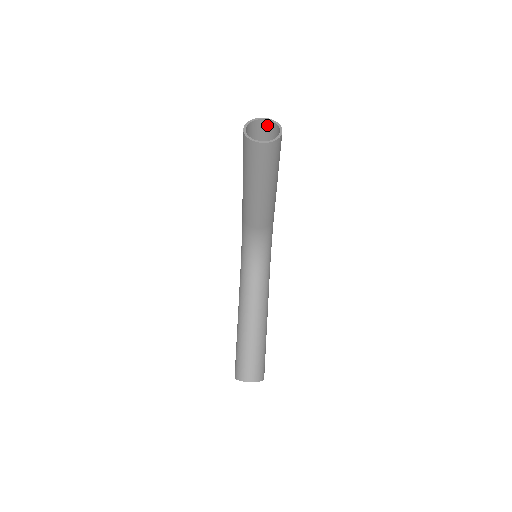
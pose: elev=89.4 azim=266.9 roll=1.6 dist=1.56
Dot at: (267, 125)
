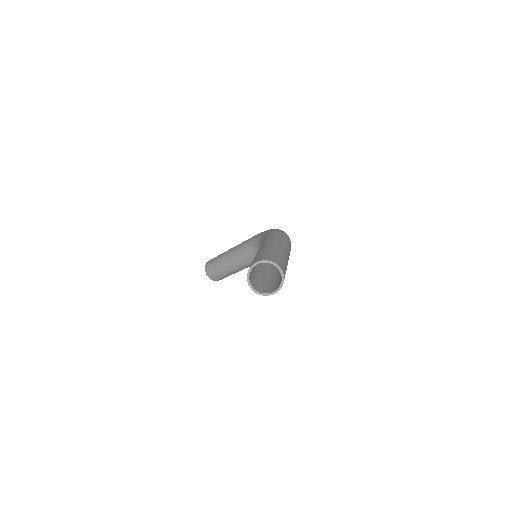
Dot at: (281, 271)
